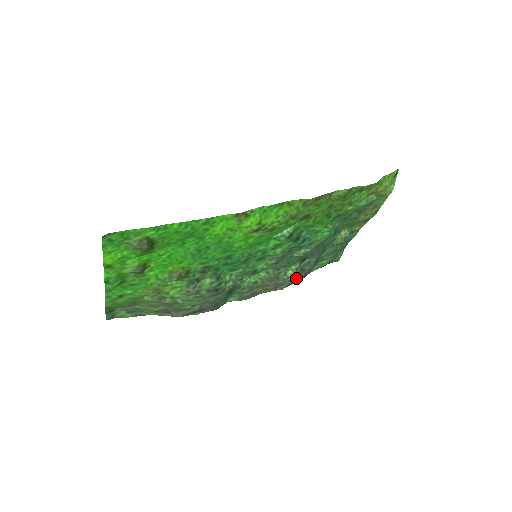
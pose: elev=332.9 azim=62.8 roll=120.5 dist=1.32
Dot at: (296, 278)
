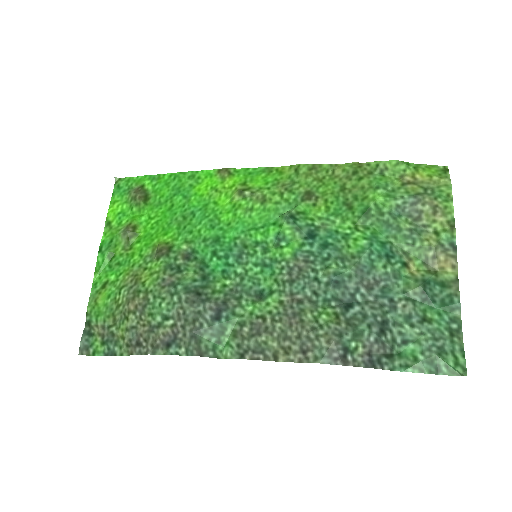
Dot at: (347, 350)
